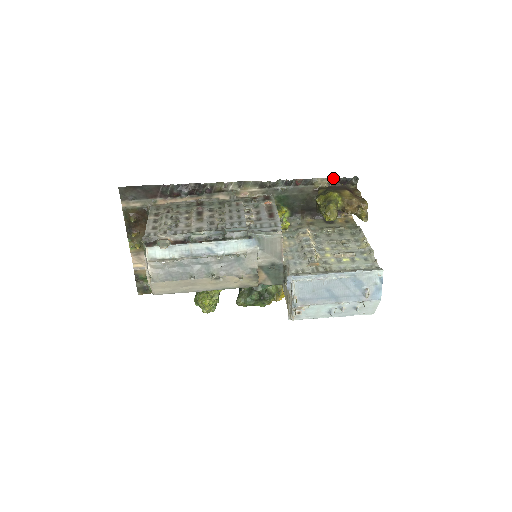
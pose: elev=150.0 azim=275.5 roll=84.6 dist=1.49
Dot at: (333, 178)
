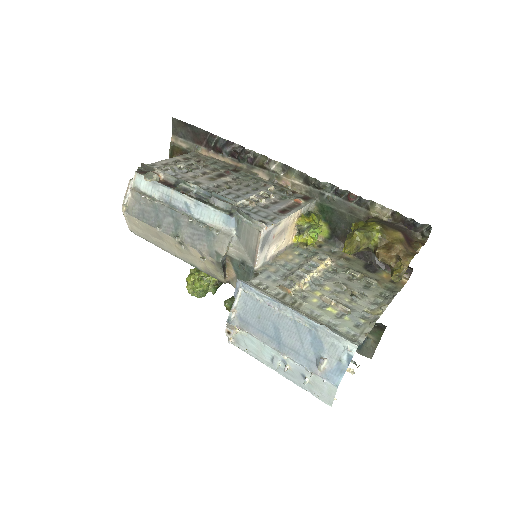
Dot at: (397, 213)
